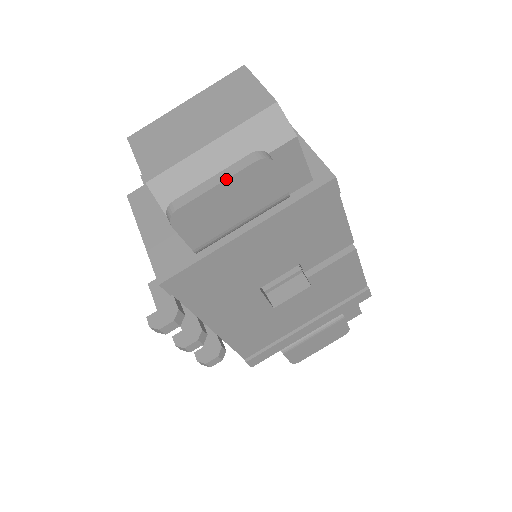
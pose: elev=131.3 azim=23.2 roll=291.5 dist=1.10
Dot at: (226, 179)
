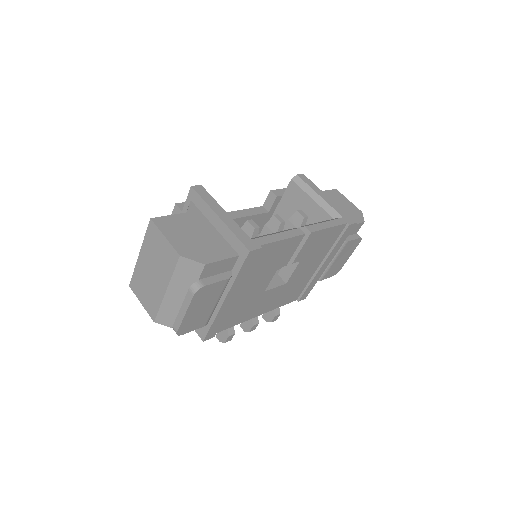
Dot at: (187, 310)
